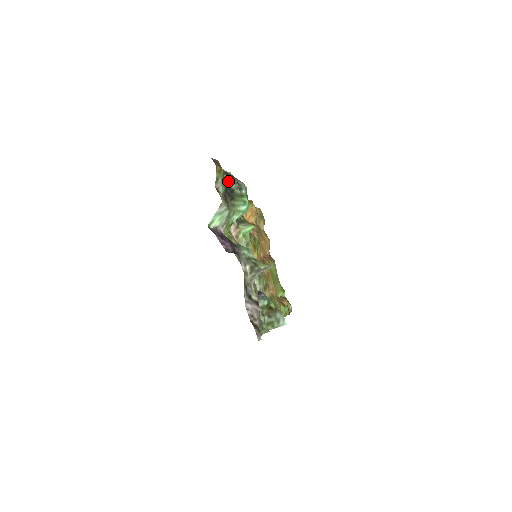
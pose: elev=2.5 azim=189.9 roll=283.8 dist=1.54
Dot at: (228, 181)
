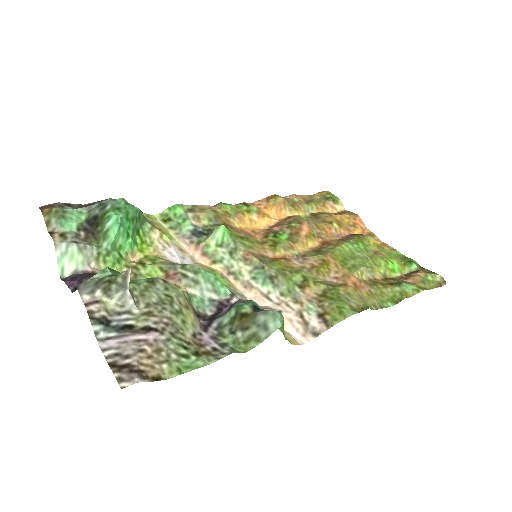
Dot at: (88, 212)
